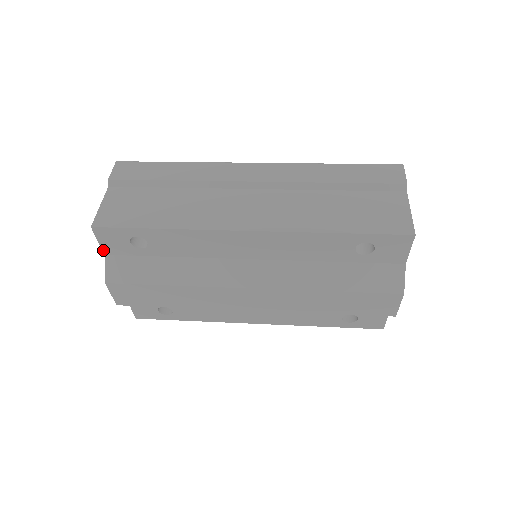
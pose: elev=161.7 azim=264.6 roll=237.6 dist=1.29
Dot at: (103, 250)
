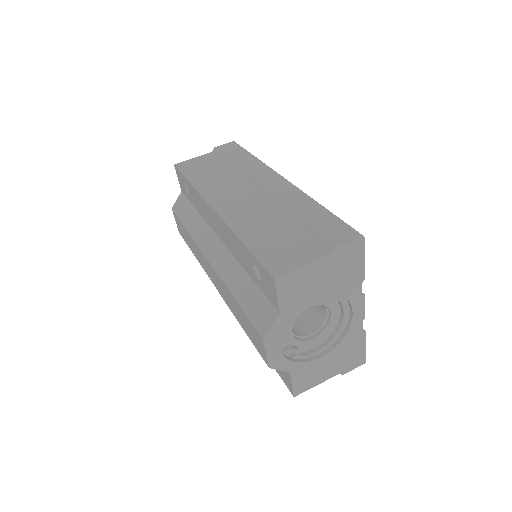
Dot at: (181, 187)
